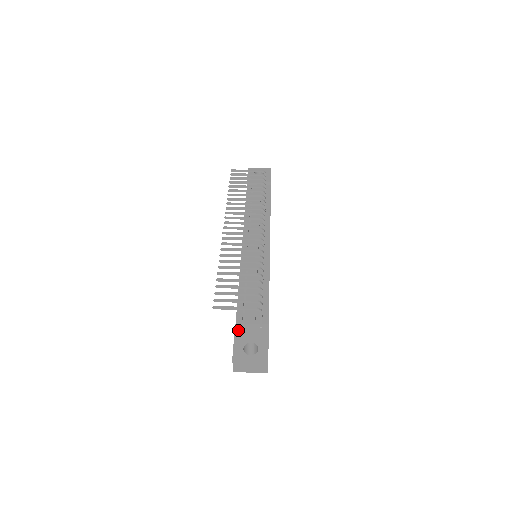
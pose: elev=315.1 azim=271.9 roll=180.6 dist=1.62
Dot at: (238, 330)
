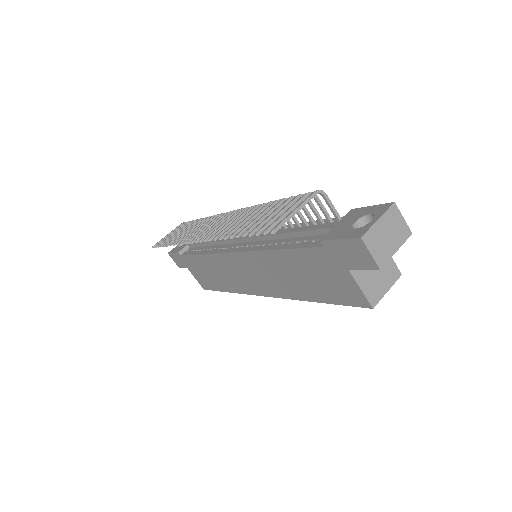
Dot at: (325, 237)
